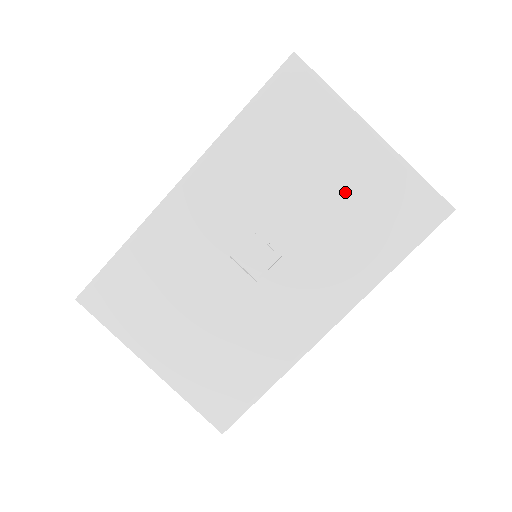
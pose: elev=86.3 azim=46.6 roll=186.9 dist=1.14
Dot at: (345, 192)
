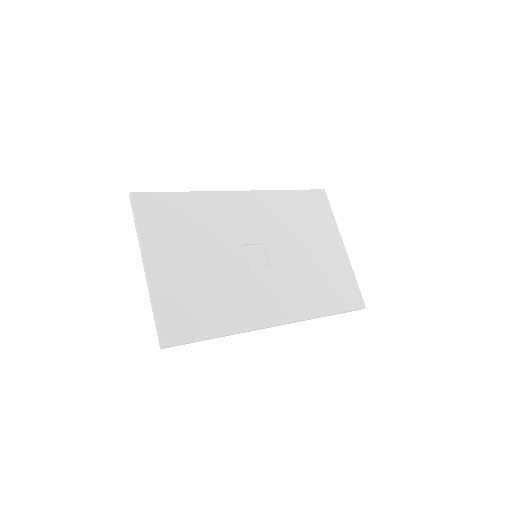
Dot at: (319, 260)
